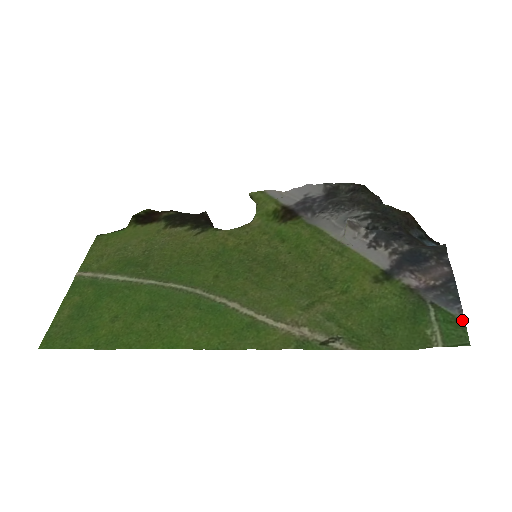
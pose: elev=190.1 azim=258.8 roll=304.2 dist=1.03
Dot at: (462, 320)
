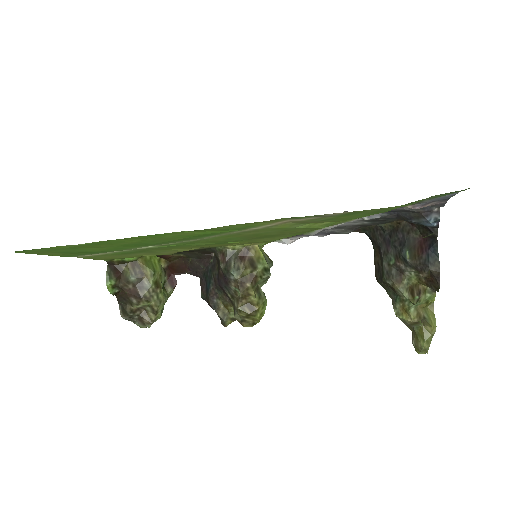
Dot at: (460, 191)
